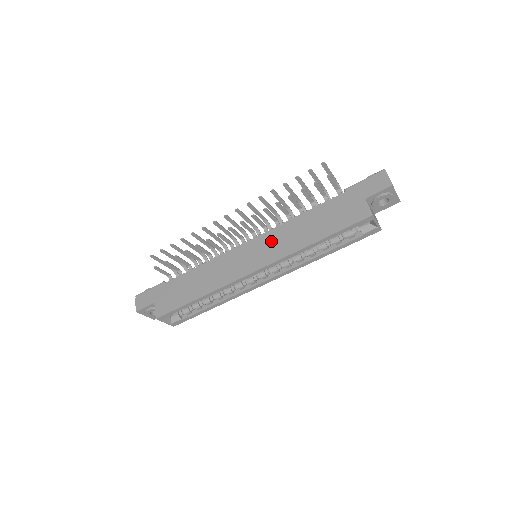
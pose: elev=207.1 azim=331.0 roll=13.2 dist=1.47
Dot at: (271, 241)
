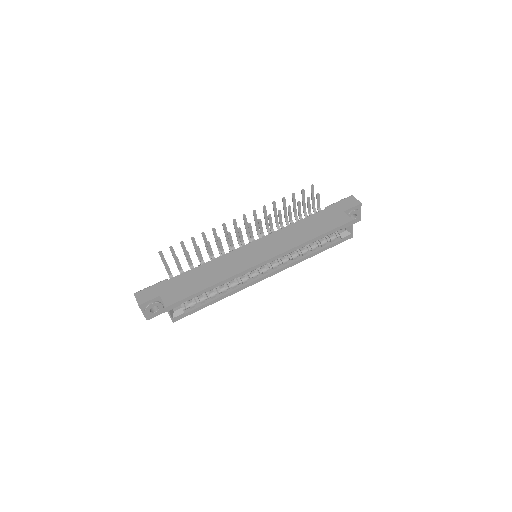
Dot at: (273, 241)
